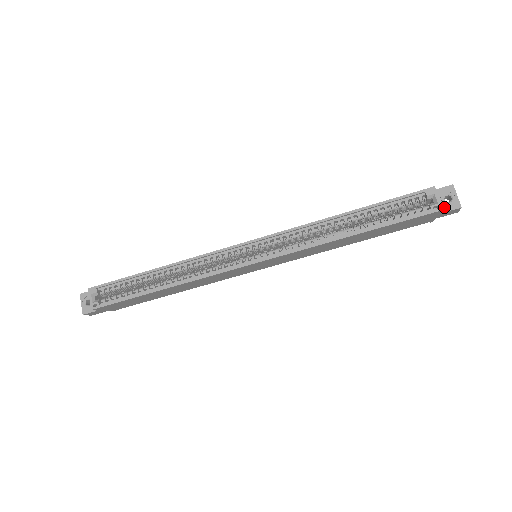
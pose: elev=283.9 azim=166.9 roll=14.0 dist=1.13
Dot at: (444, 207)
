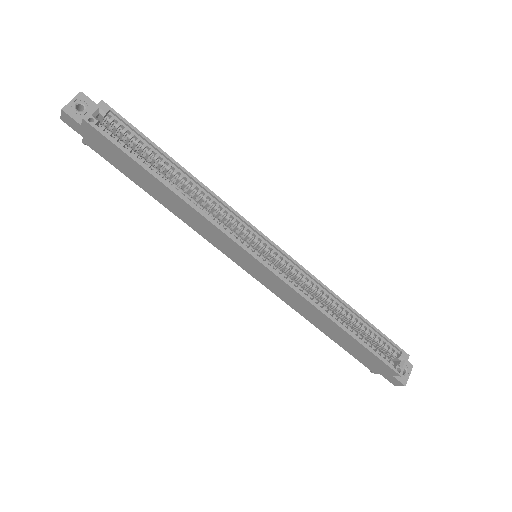
Dot at: occluded
